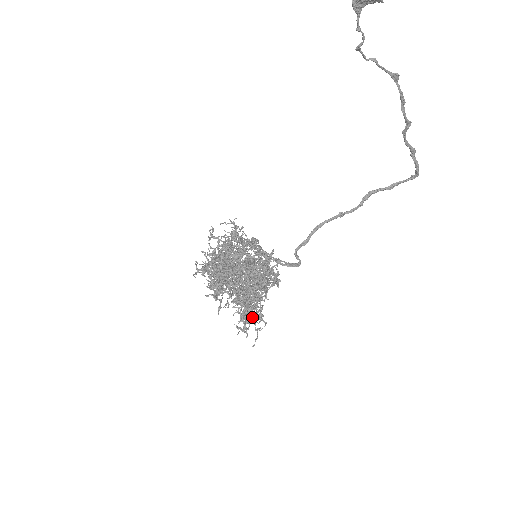
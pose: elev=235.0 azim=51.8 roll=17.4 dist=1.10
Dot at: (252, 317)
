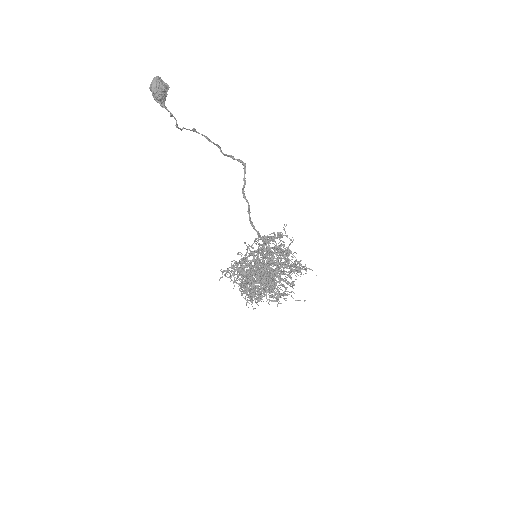
Dot at: (298, 261)
